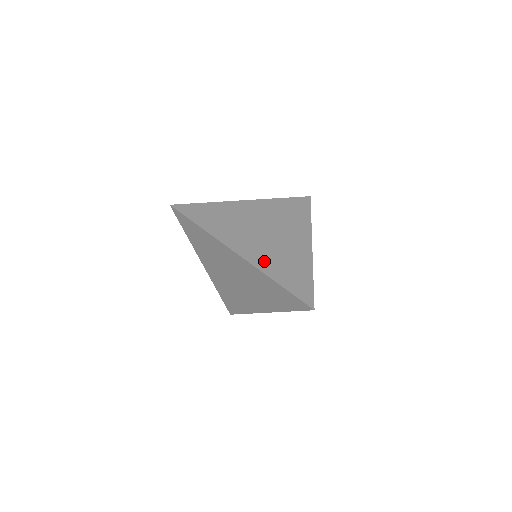
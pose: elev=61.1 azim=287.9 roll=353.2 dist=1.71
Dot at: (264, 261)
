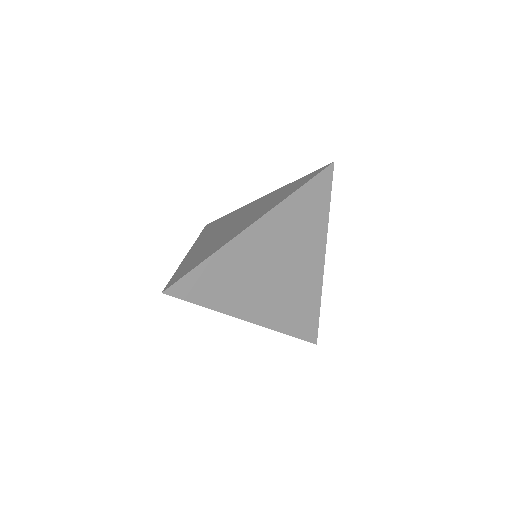
Dot at: (275, 315)
